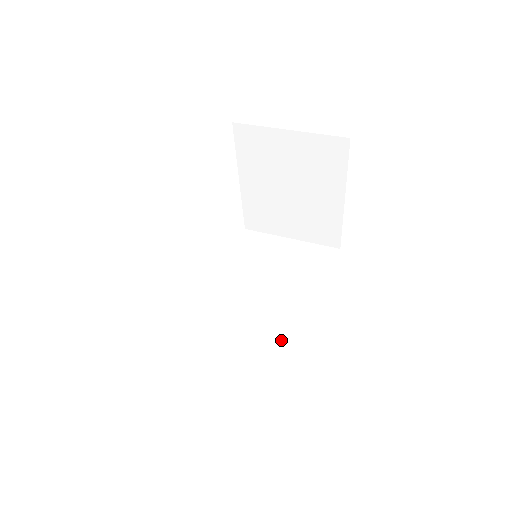
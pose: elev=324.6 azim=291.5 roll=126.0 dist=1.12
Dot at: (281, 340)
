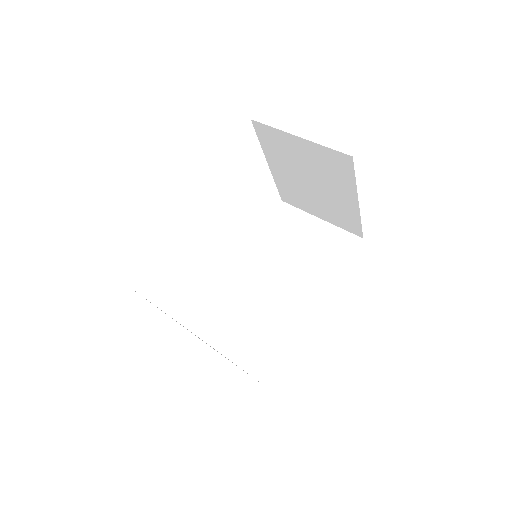
Dot at: (279, 324)
